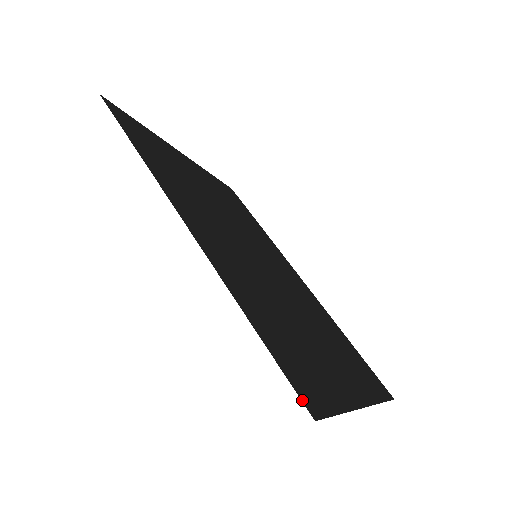
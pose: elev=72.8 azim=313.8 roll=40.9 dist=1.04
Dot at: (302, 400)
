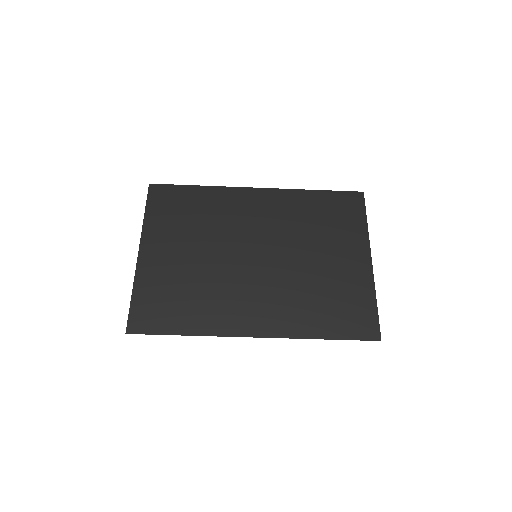
Dot at: (371, 340)
